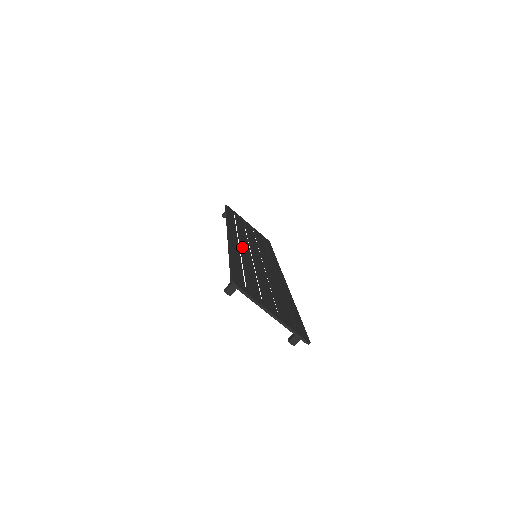
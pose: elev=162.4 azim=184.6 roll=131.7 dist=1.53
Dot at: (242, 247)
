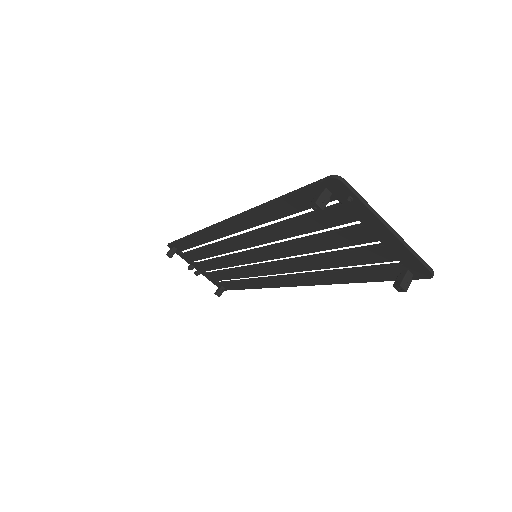
Dot at: (247, 233)
